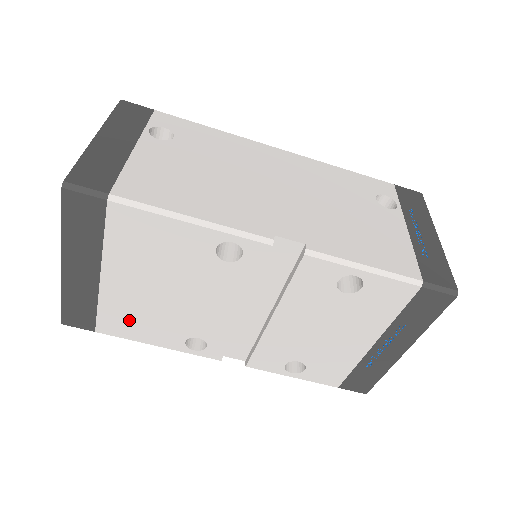
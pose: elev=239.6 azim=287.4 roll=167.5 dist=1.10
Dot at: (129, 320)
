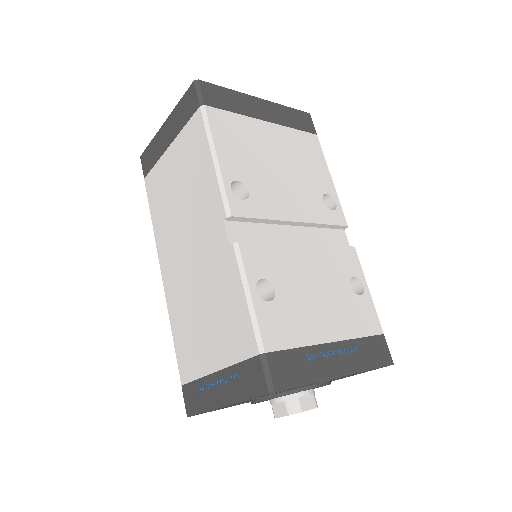
Dot at: (235, 135)
